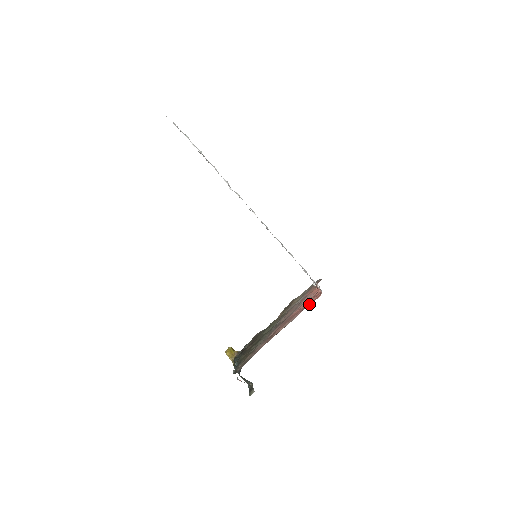
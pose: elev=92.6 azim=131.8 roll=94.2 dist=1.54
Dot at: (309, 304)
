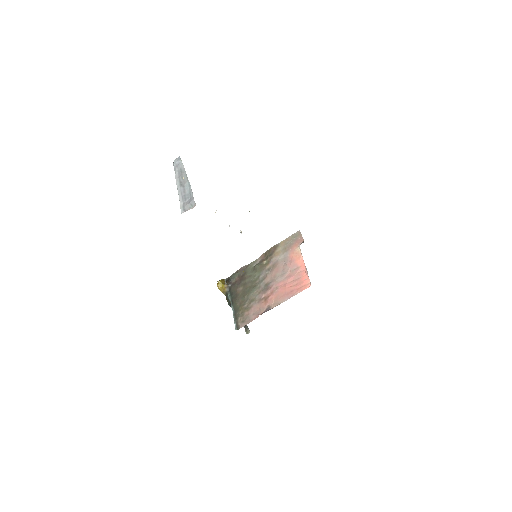
Dot at: (299, 290)
